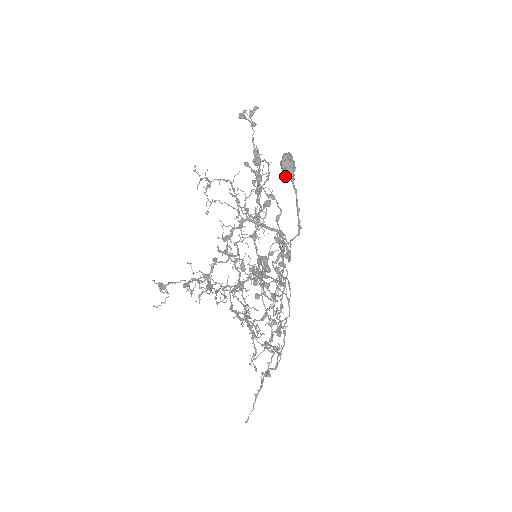
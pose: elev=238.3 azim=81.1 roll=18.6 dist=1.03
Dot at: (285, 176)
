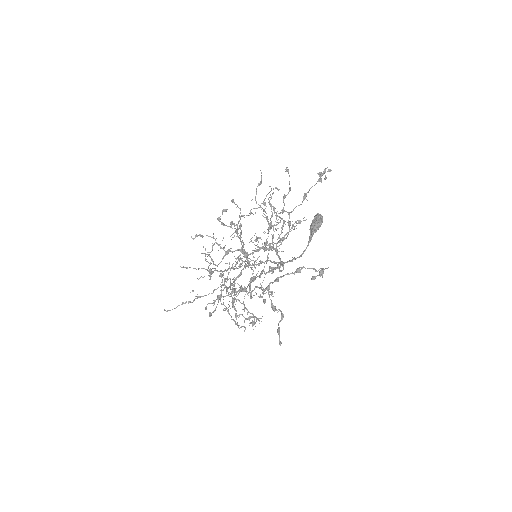
Dot at: occluded
